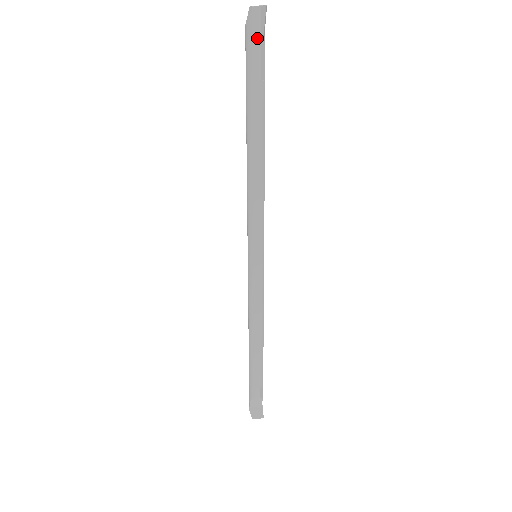
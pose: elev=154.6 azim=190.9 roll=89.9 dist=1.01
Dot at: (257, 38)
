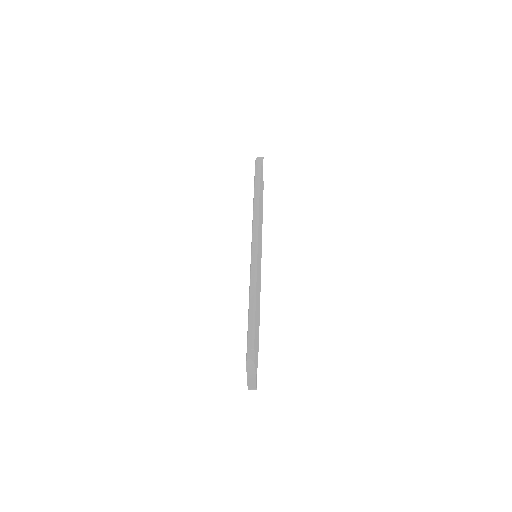
Dot at: (257, 166)
